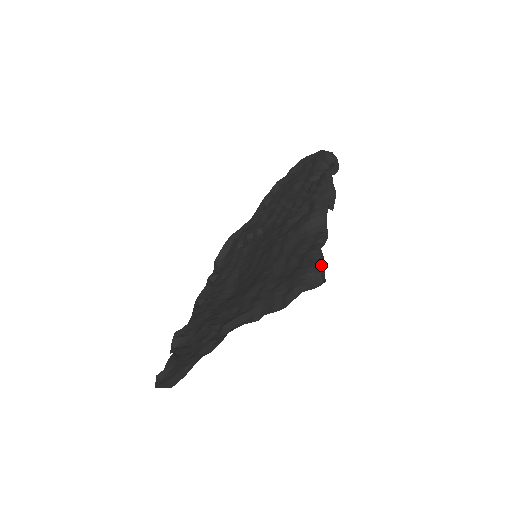
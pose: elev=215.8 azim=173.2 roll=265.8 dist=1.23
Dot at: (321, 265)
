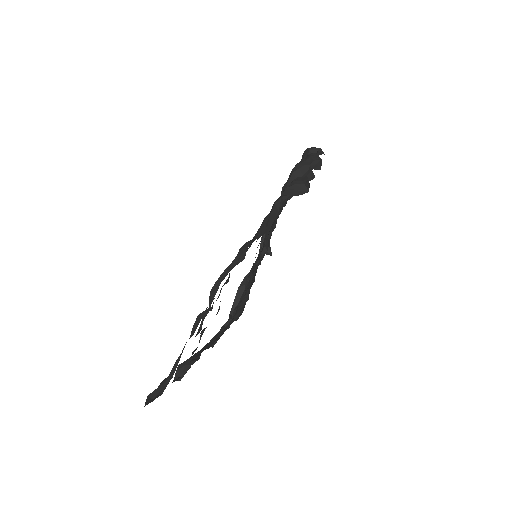
Dot at: (303, 179)
